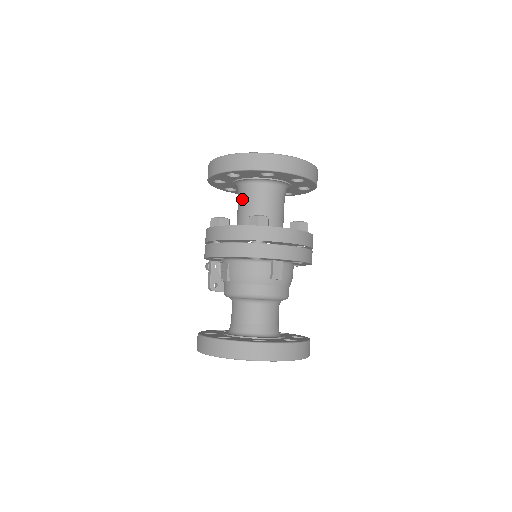
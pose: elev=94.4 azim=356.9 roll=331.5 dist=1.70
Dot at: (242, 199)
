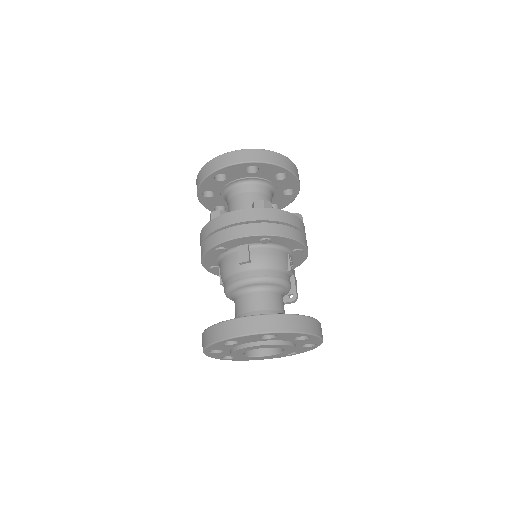
Dot at: occluded
